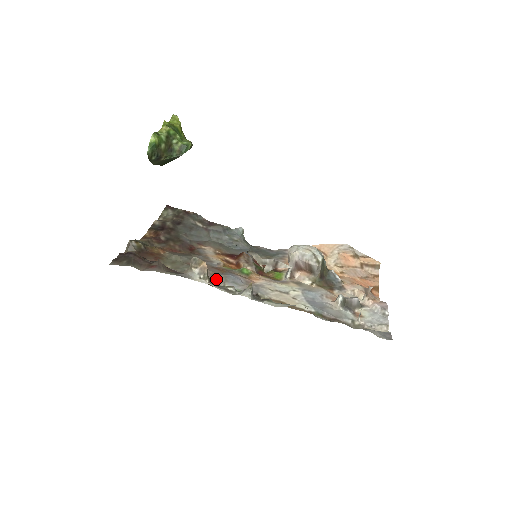
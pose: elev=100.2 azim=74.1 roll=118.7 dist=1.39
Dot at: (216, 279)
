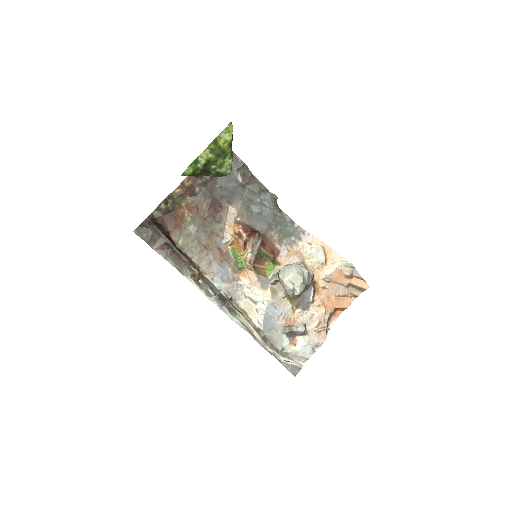
Dot at: (210, 269)
